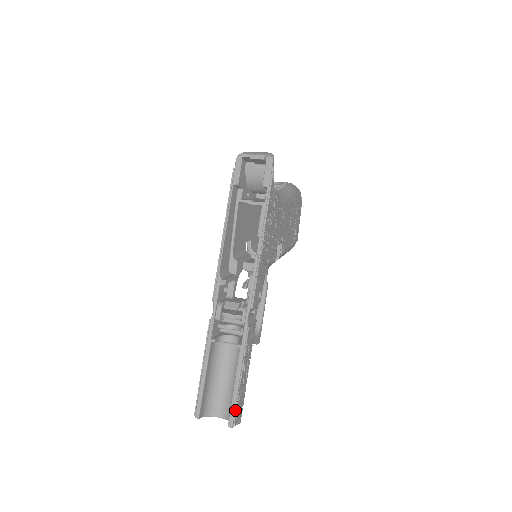
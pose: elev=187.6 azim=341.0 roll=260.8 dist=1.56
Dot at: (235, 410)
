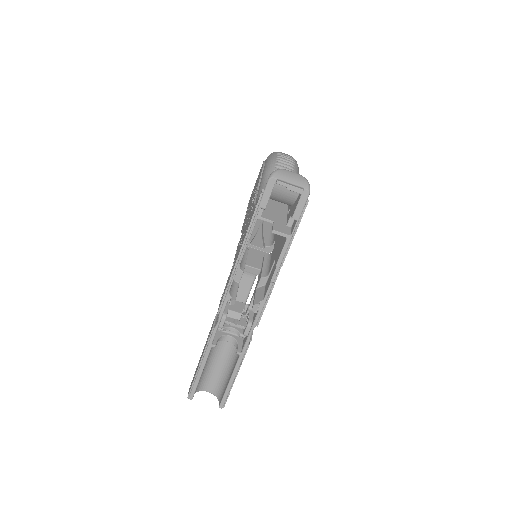
Dot at: (227, 397)
